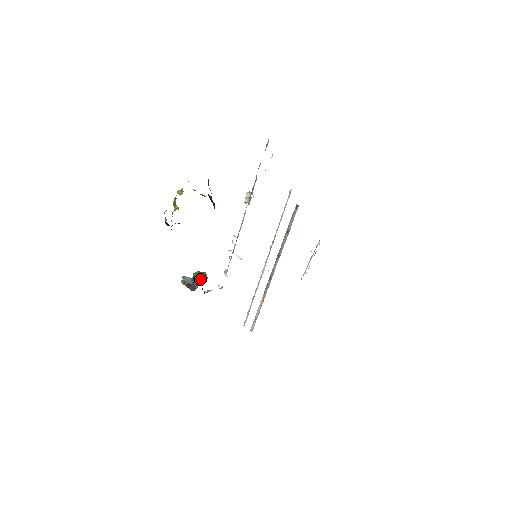
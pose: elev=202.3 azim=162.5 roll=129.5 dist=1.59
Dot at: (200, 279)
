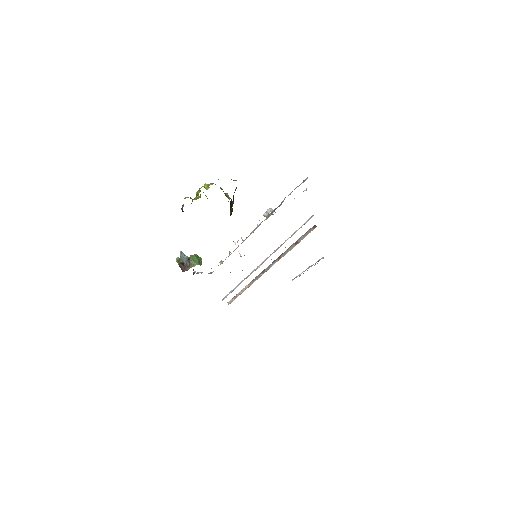
Dot at: (194, 263)
